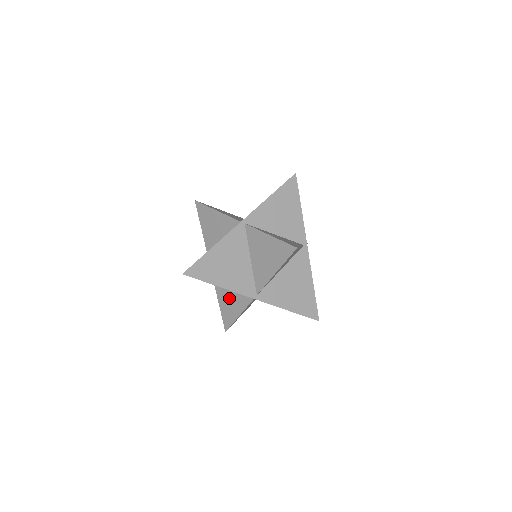
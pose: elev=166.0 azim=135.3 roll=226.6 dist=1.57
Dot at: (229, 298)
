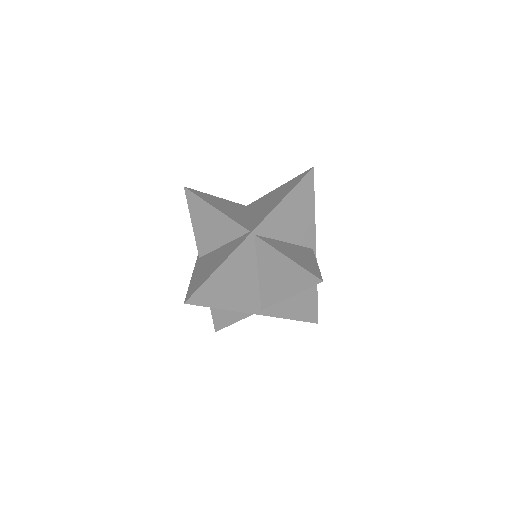
Dot at: occluded
